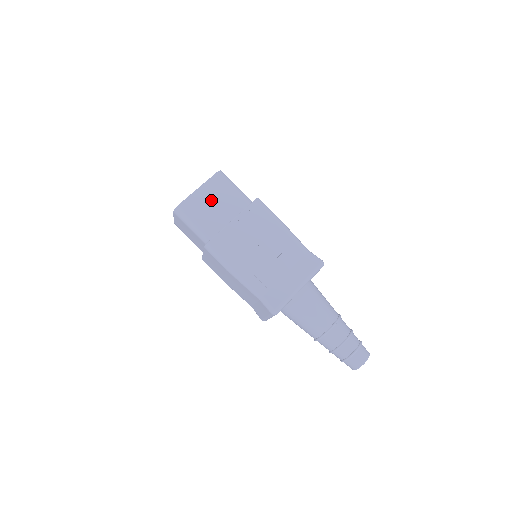
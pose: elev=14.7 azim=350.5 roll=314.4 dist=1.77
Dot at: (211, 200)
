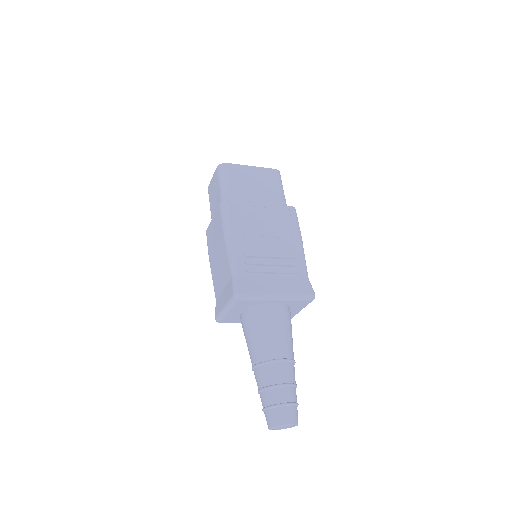
Dot at: (255, 181)
